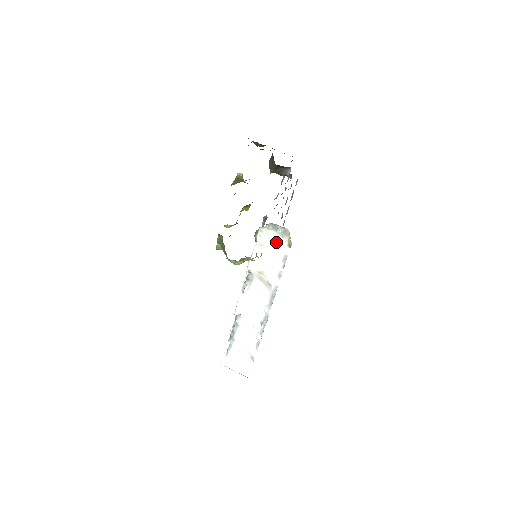
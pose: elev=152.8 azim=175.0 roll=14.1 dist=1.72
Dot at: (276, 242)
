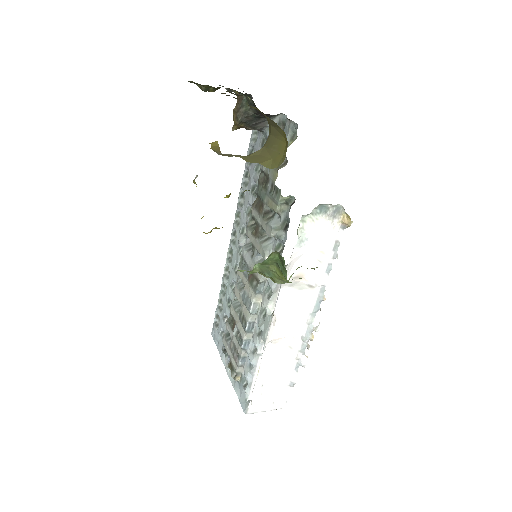
Dot at: (324, 228)
